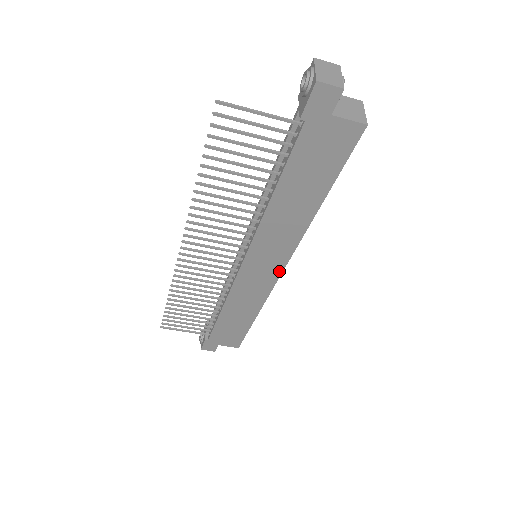
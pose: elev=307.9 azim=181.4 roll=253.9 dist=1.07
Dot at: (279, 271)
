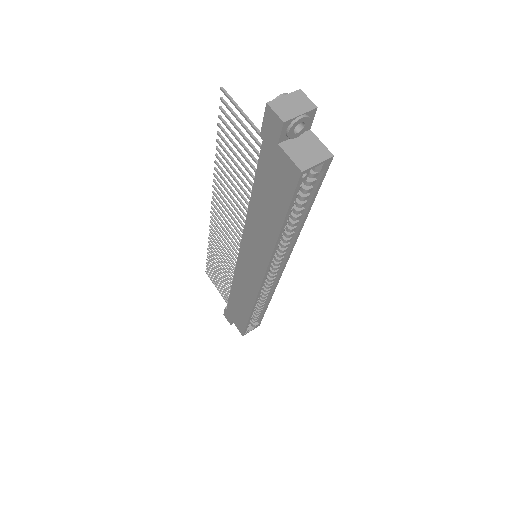
Dot at: (260, 280)
